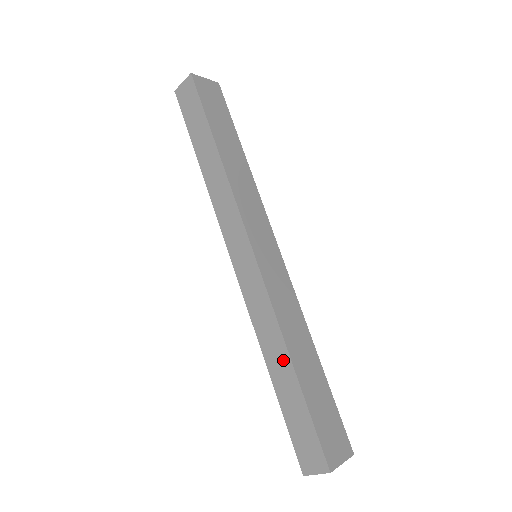
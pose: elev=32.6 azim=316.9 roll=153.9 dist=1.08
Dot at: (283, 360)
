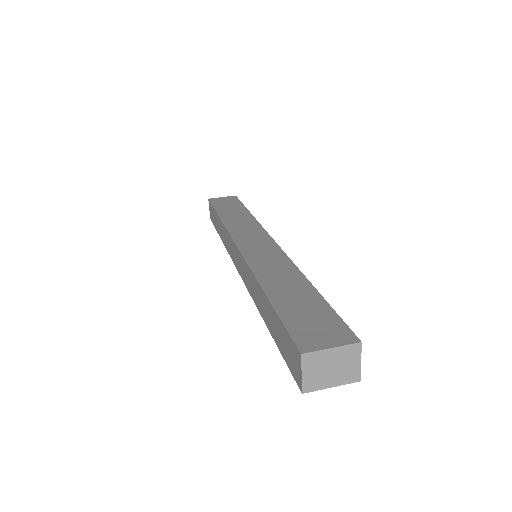
Dot at: (261, 296)
